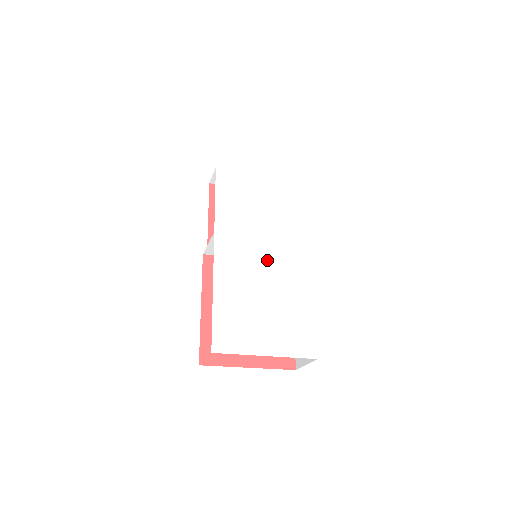
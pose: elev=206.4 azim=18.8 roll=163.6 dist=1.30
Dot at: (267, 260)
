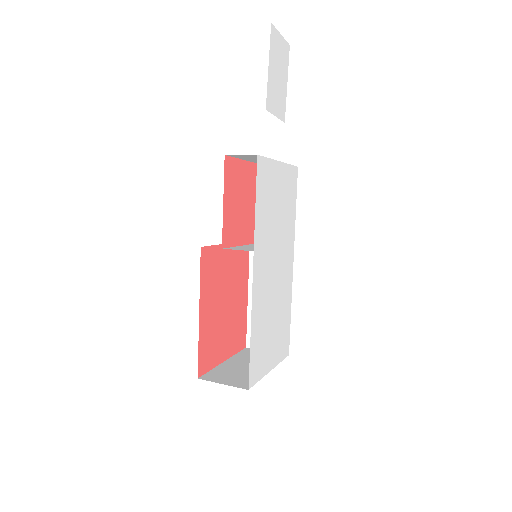
Dot at: (277, 271)
